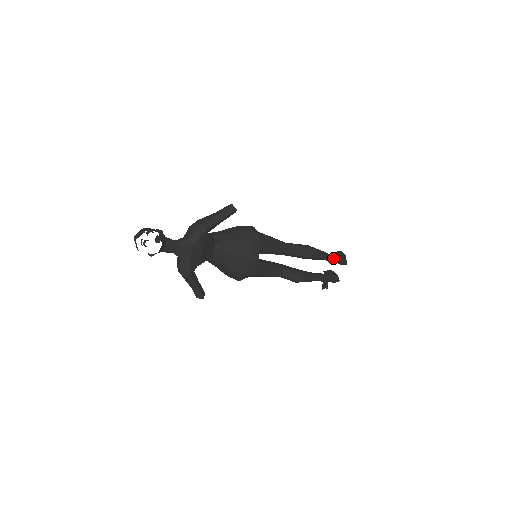
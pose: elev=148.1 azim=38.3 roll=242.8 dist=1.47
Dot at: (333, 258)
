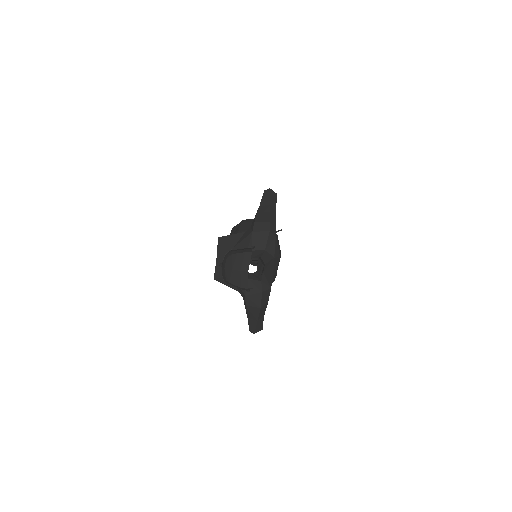
Dot at: occluded
